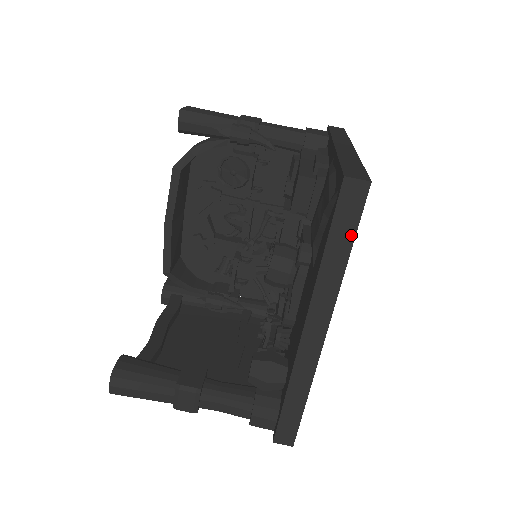
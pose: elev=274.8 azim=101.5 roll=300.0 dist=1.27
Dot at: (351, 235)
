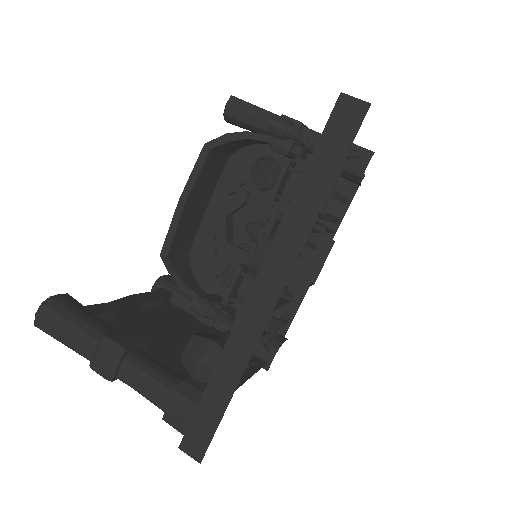
Dot at: (334, 169)
